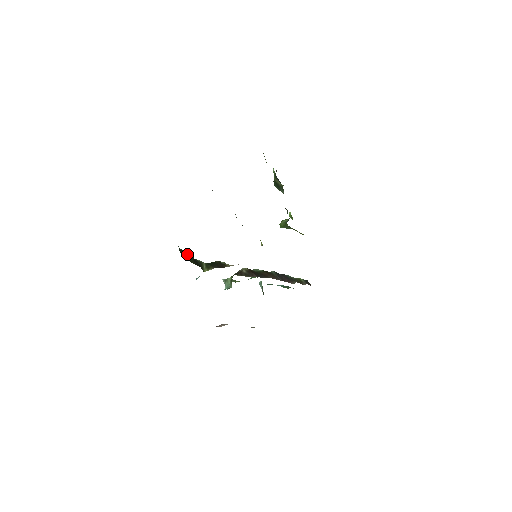
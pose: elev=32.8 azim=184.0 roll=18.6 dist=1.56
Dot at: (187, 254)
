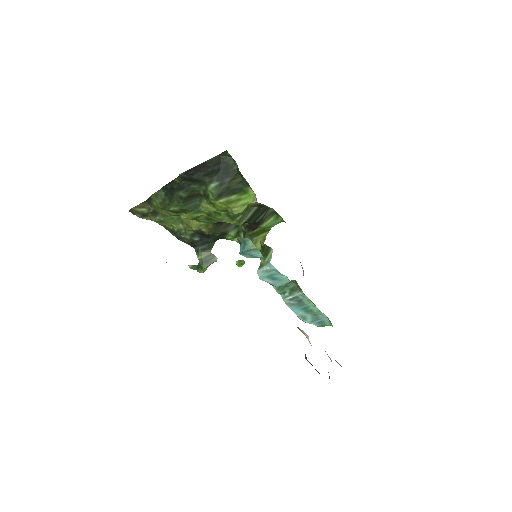
Dot at: occluded
